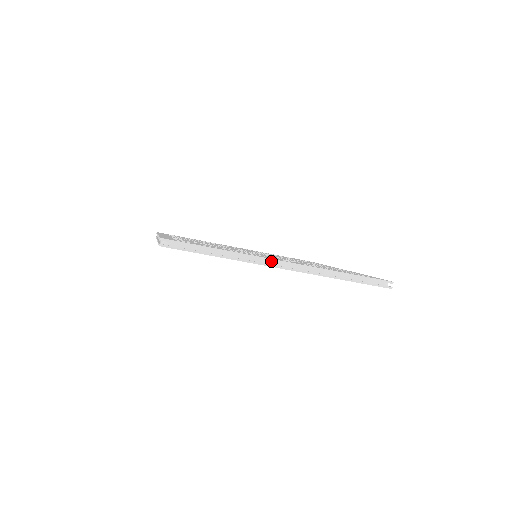
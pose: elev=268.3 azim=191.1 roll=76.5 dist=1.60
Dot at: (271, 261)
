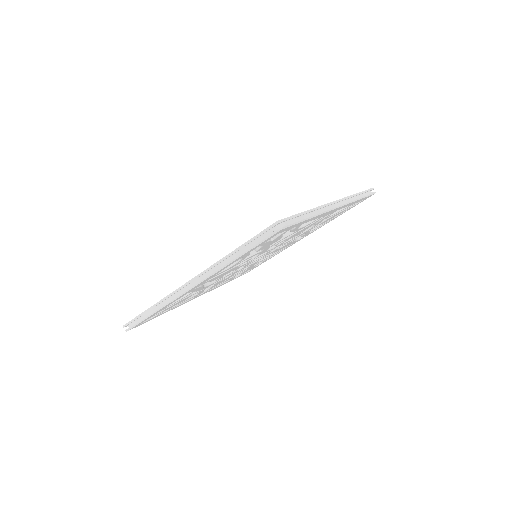
Dot at: (180, 290)
